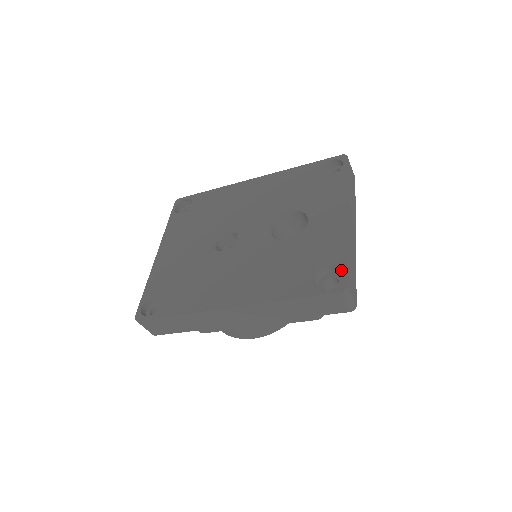
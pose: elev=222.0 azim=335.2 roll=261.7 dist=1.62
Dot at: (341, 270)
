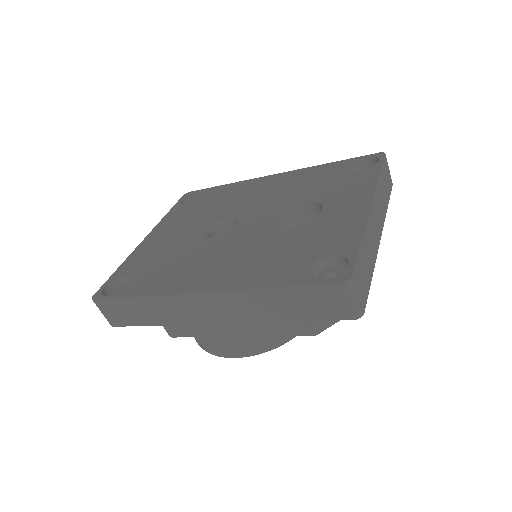
Dot at: (349, 259)
